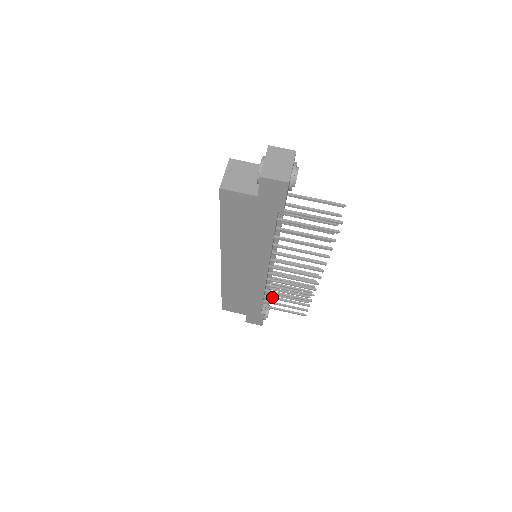
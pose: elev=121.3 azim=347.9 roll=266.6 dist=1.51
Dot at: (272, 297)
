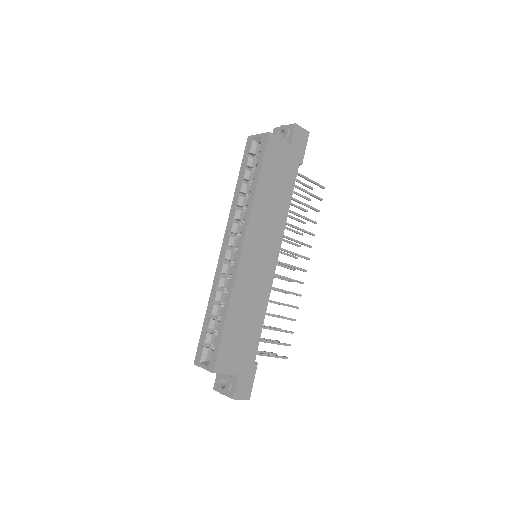
Dot at: (264, 326)
